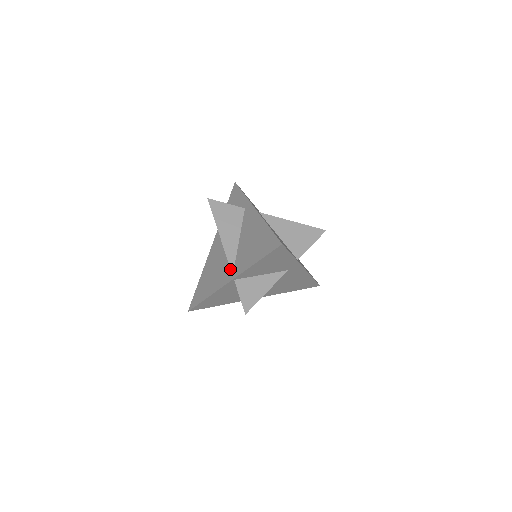
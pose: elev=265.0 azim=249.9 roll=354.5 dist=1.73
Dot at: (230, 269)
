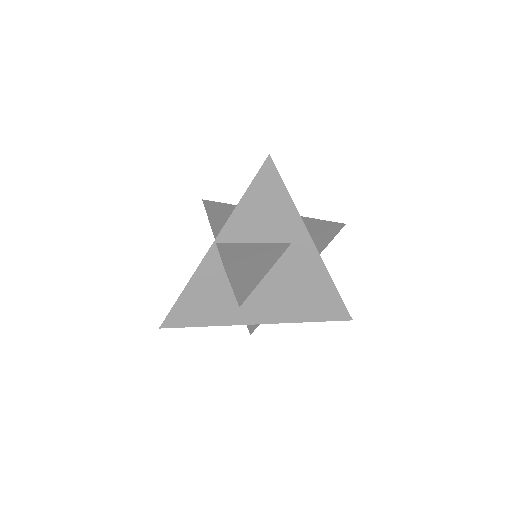
Dot at: occluded
